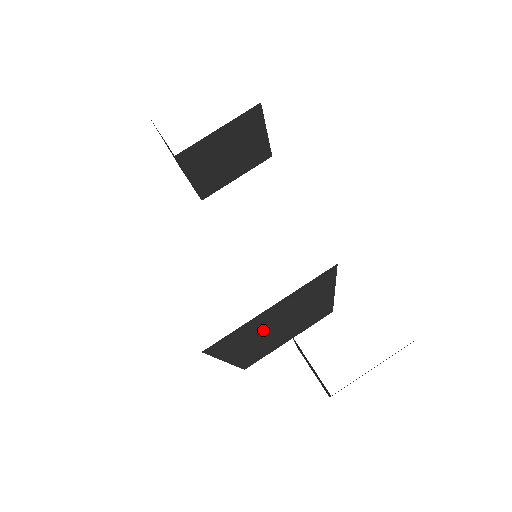
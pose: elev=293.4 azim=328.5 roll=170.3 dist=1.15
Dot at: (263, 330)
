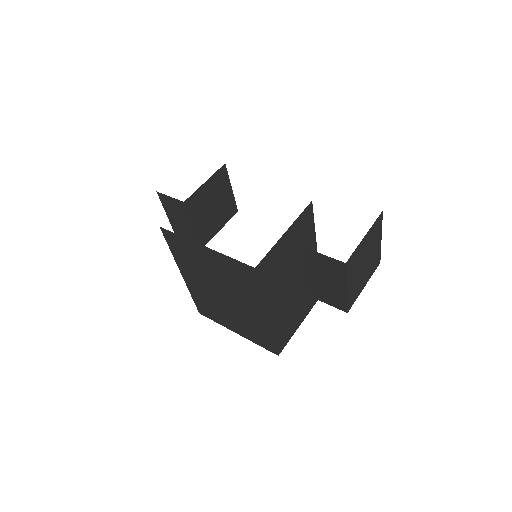
Dot at: (284, 274)
